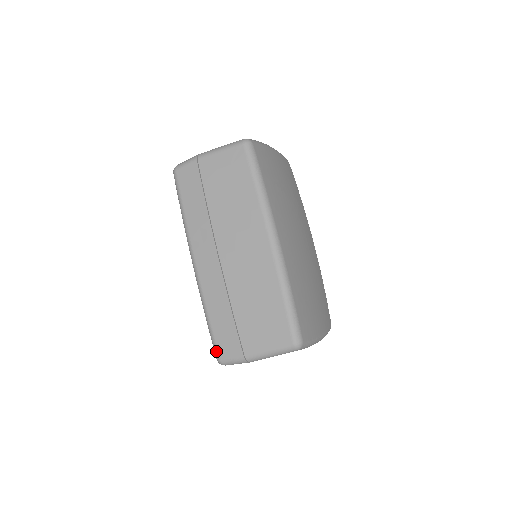
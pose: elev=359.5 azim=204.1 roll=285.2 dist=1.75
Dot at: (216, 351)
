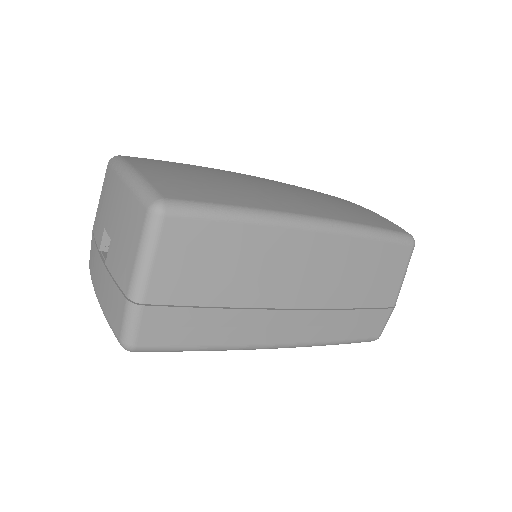
Dot at: (370, 340)
